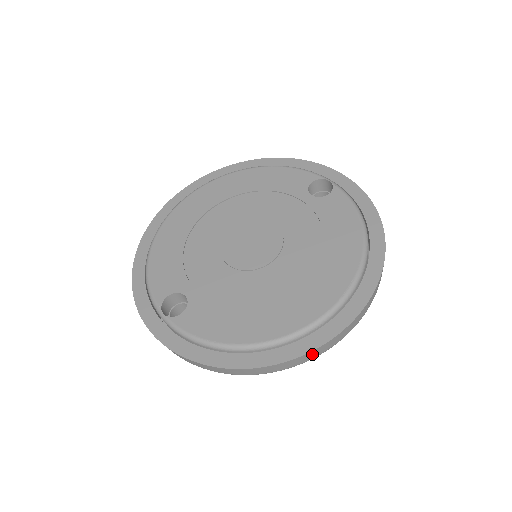
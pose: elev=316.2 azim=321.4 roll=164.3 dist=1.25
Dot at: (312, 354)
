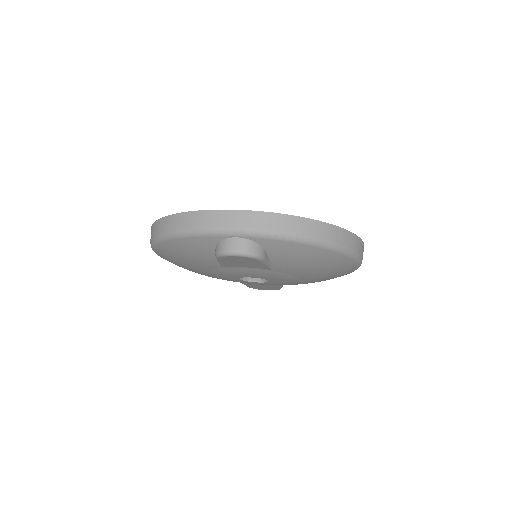
Dot at: (361, 246)
